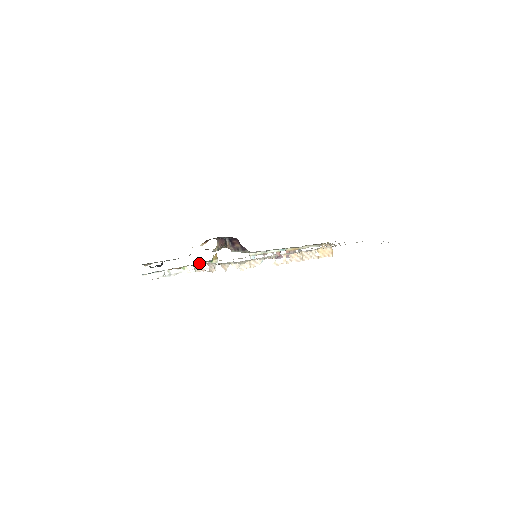
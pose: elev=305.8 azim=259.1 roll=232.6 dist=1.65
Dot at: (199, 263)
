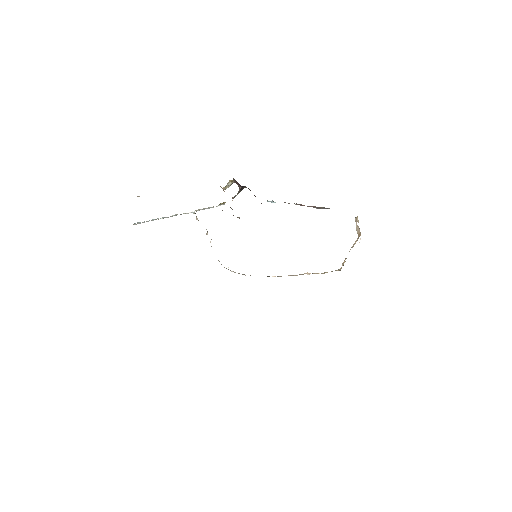
Dot at: (201, 209)
